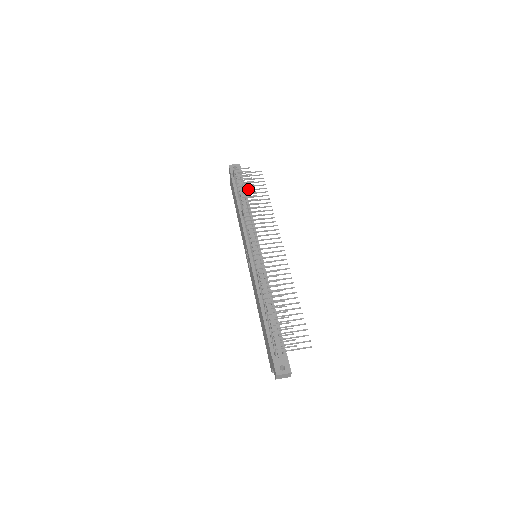
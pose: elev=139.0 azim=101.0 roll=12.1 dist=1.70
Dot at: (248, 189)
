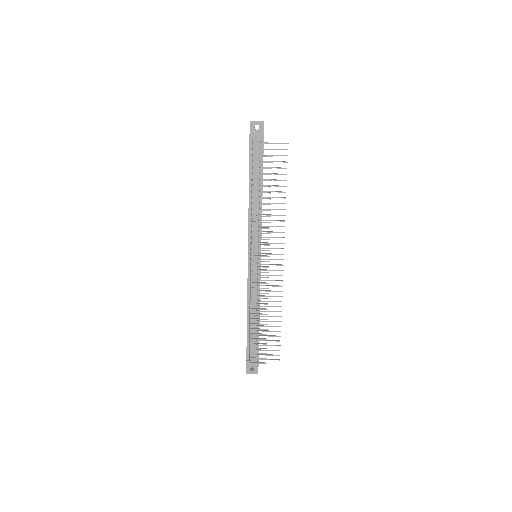
Dot at: occluded
